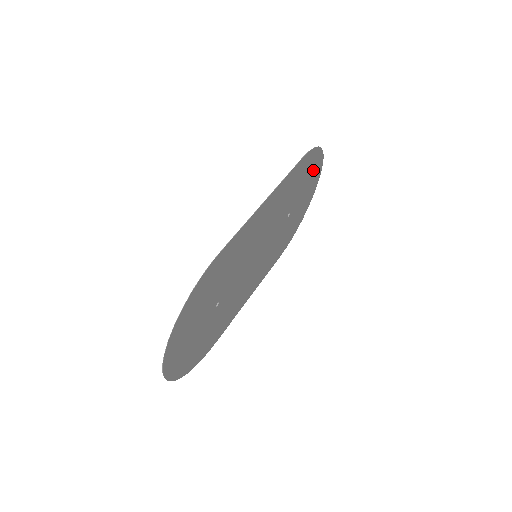
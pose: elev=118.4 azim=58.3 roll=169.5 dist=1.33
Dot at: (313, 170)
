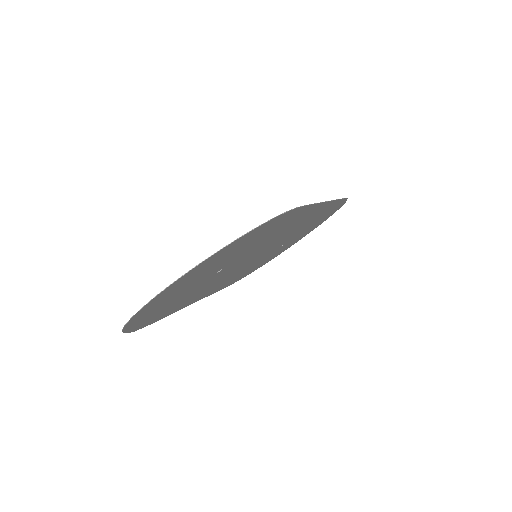
Dot at: (318, 223)
